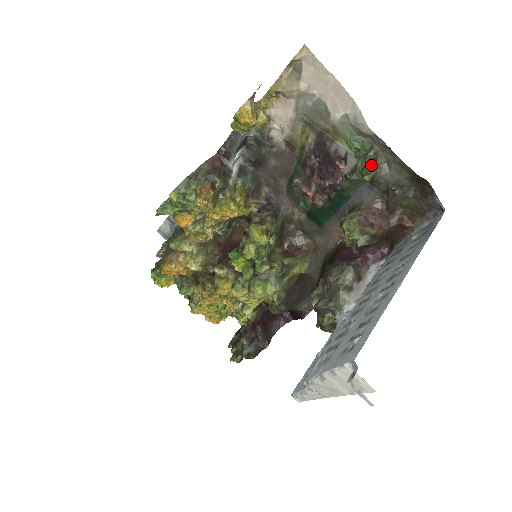
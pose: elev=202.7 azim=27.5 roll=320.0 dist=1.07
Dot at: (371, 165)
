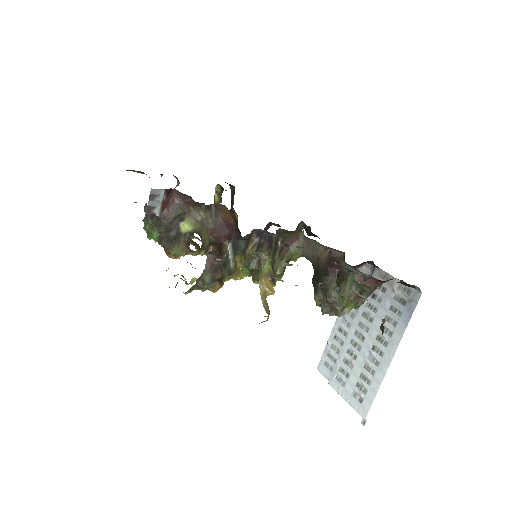
Dot at: (368, 292)
